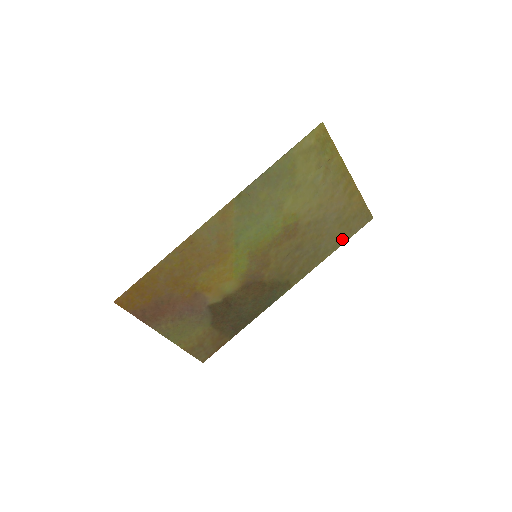
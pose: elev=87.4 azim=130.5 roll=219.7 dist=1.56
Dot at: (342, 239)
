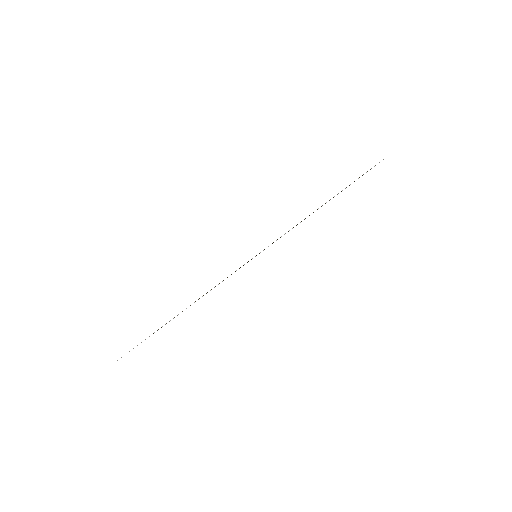
Dot at: occluded
